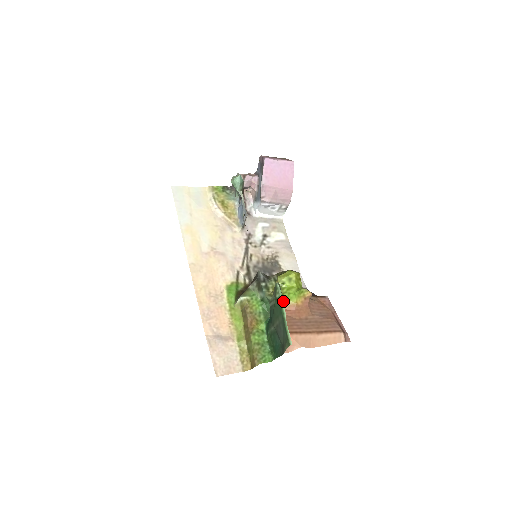
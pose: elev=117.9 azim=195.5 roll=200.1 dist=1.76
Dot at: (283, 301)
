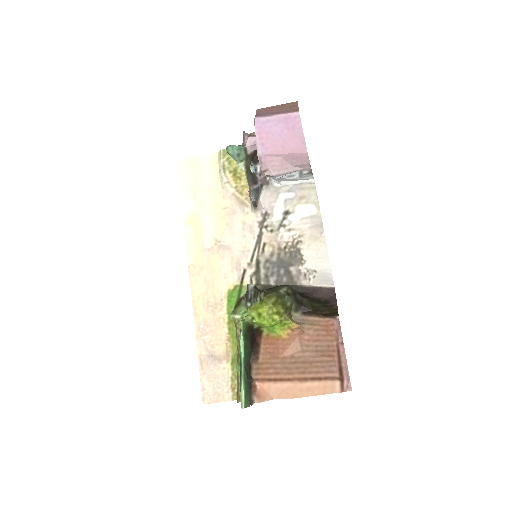
Dot at: (243, 348)
